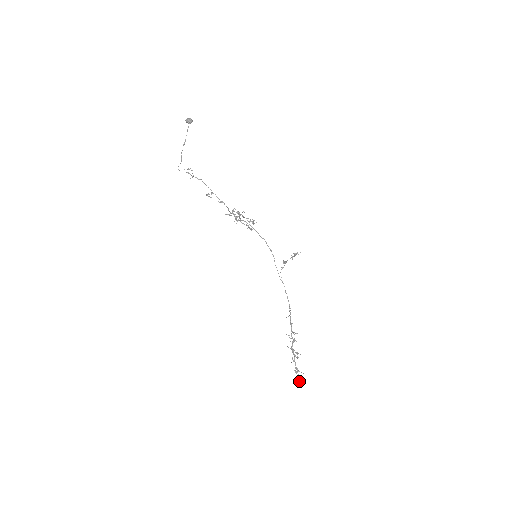
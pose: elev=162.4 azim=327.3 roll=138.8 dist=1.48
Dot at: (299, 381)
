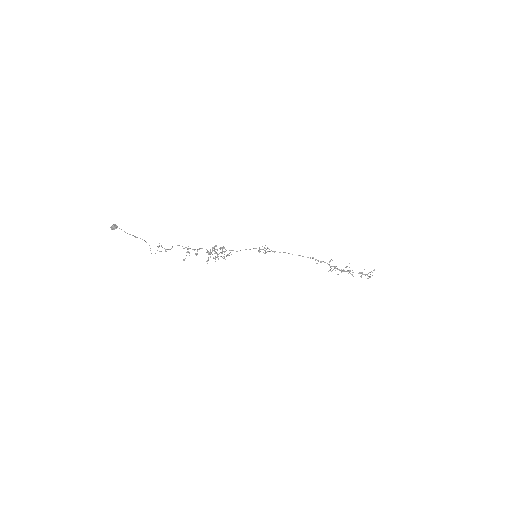
Dot at: (370, 276)
